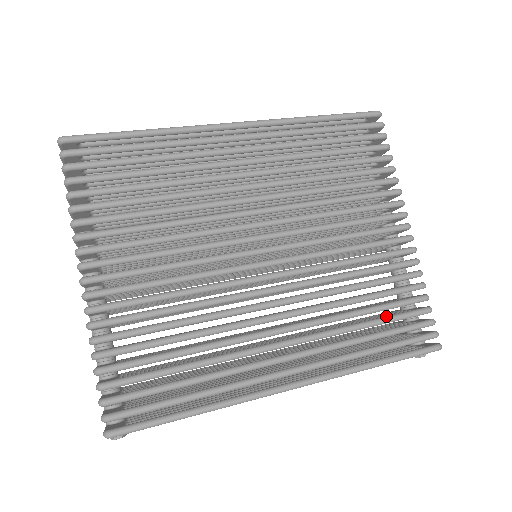
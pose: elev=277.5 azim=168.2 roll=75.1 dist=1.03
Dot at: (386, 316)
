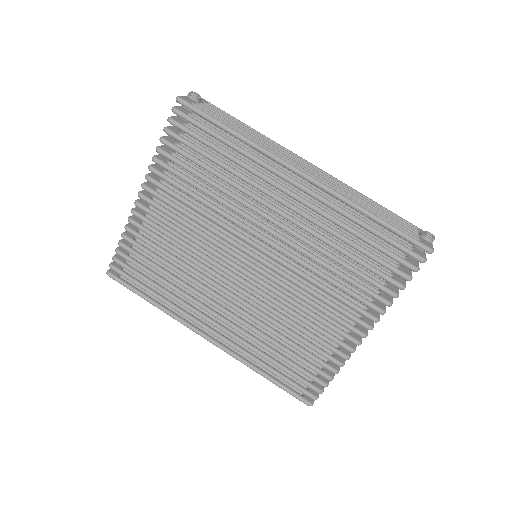
Dot at: (292, 361)
